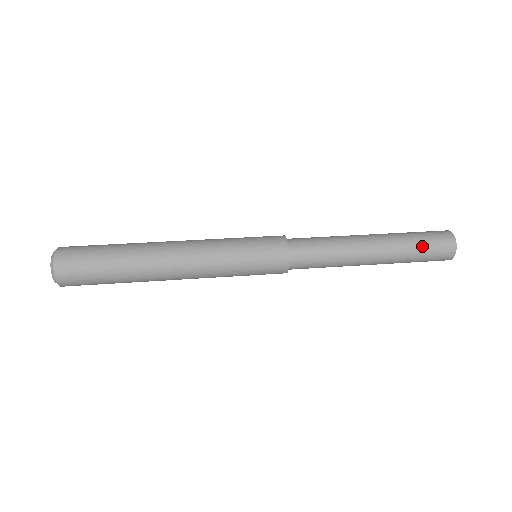
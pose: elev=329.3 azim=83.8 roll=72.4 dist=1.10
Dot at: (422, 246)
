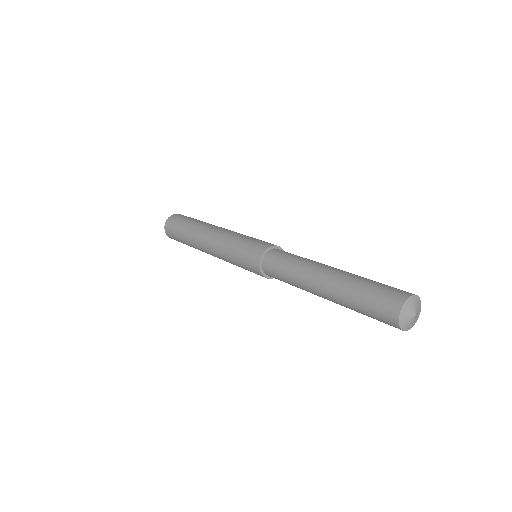
Dot at: (376, 283)
